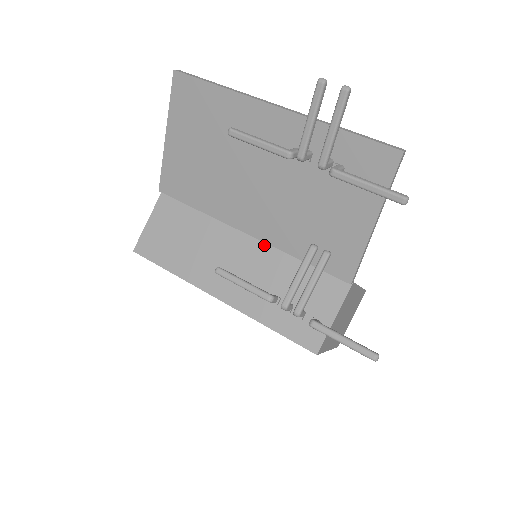
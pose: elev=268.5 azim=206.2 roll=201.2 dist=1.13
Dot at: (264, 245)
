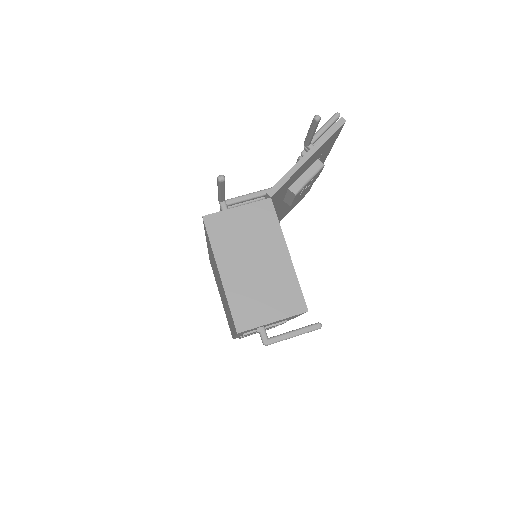
Dot at: occluded
